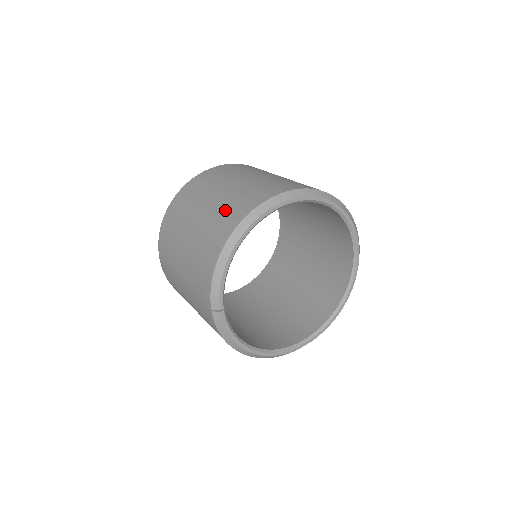
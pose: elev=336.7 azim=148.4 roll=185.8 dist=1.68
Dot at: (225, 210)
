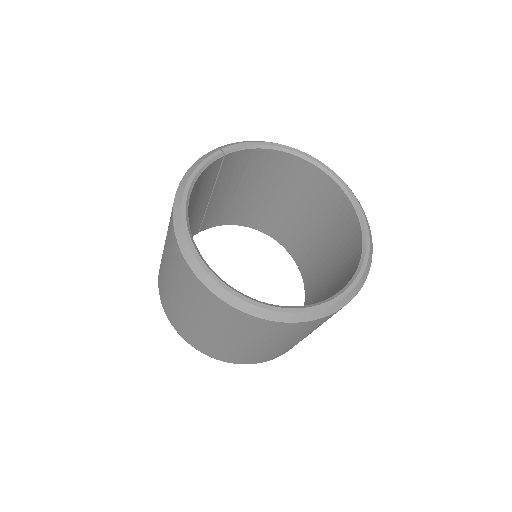
Dot at: occluded
